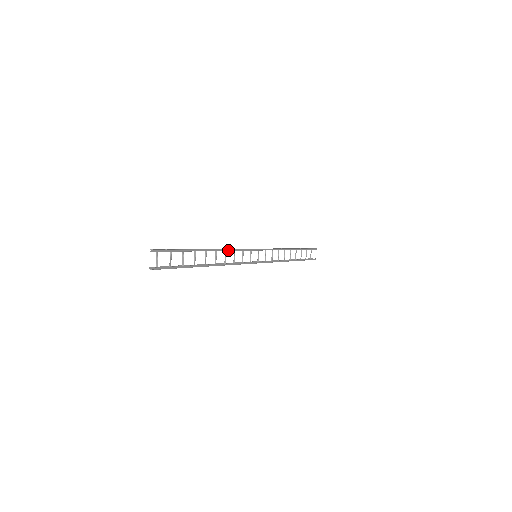
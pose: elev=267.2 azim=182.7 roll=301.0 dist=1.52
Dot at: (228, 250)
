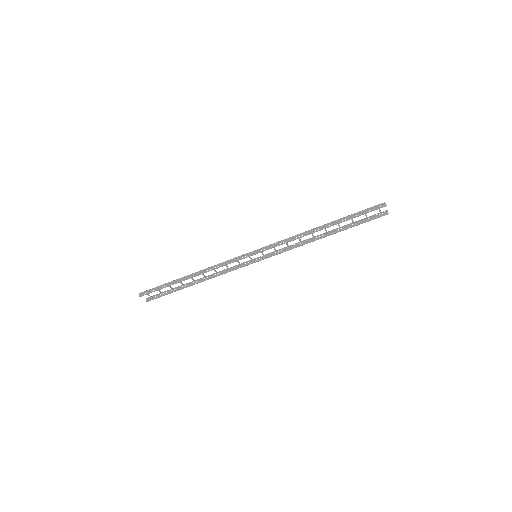
Dot at: (210, 270)
